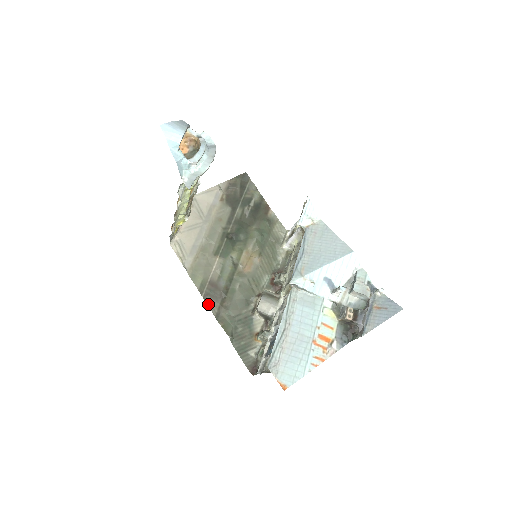
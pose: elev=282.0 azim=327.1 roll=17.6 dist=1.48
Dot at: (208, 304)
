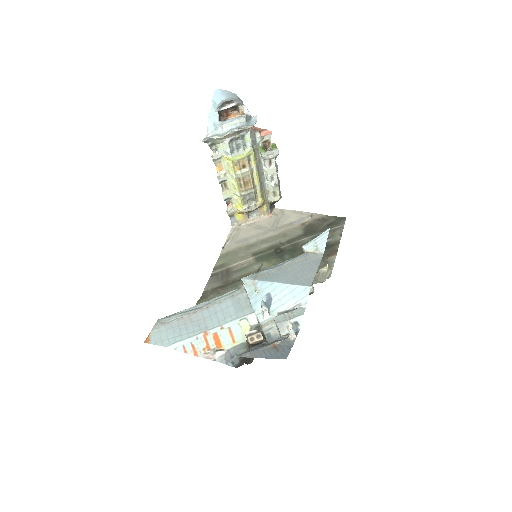
Dot at: (209, 280)
